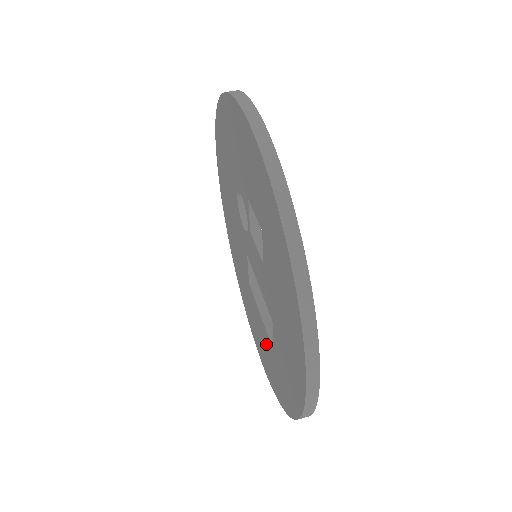
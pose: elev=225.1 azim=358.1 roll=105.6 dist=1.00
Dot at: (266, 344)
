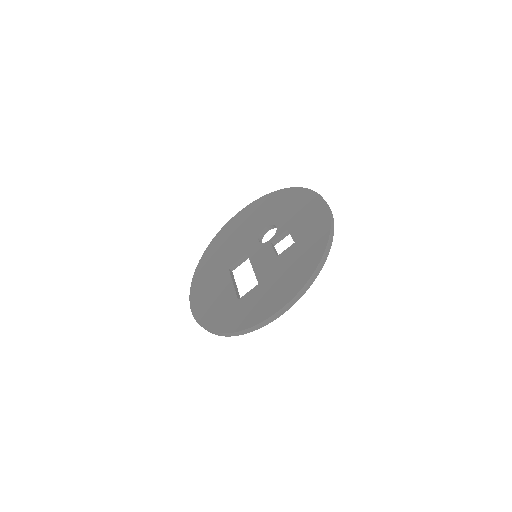
Dot at: (225, 298)
